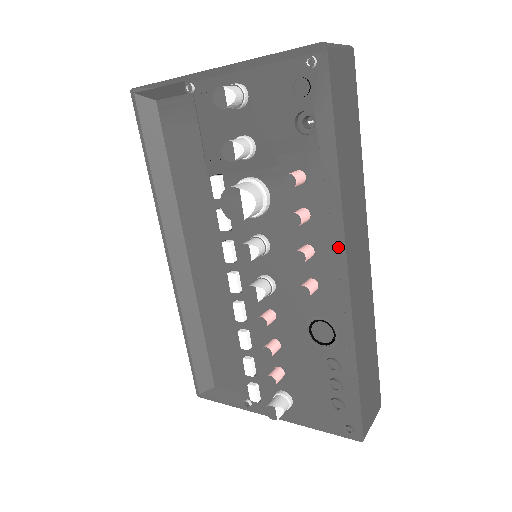
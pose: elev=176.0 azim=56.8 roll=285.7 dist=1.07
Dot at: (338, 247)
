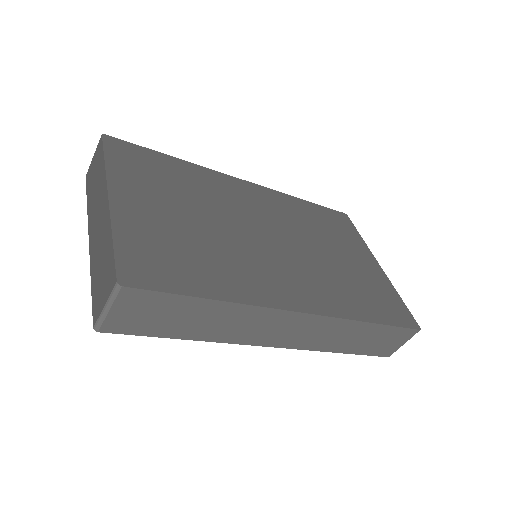
Dot at: occluded
